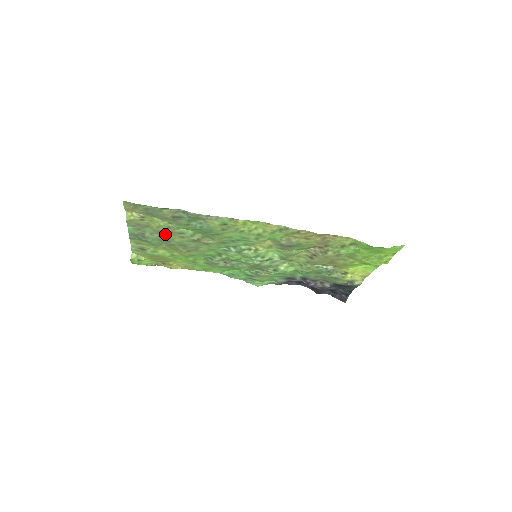
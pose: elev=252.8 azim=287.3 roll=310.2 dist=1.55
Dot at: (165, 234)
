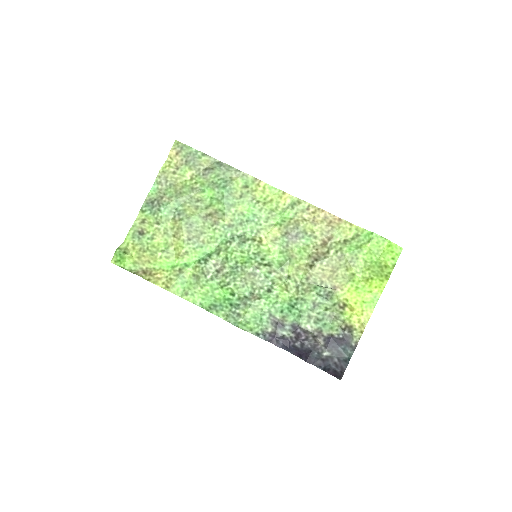
Dot at: (183, 200)
